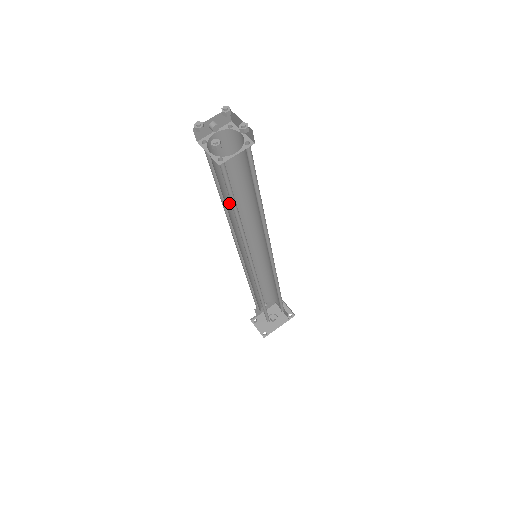
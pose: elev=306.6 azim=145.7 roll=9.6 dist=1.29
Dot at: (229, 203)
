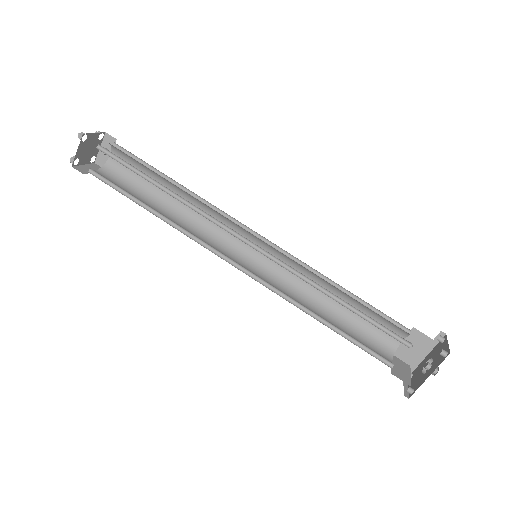
Dot at: (178, 208)
